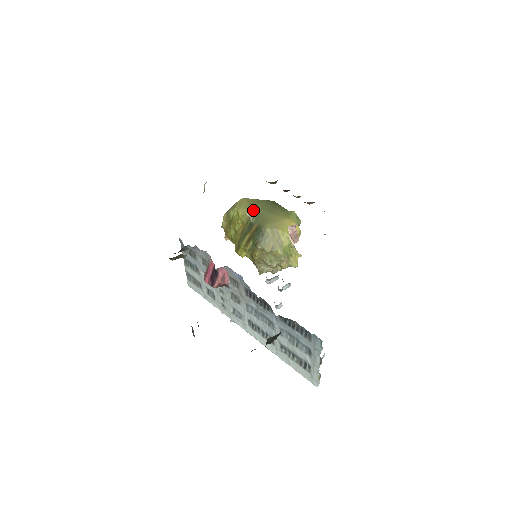
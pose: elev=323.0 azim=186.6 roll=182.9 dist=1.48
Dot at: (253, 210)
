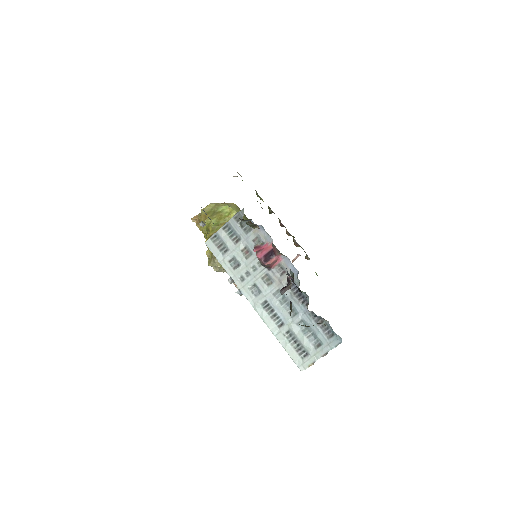
Dot at: (243, 218)
